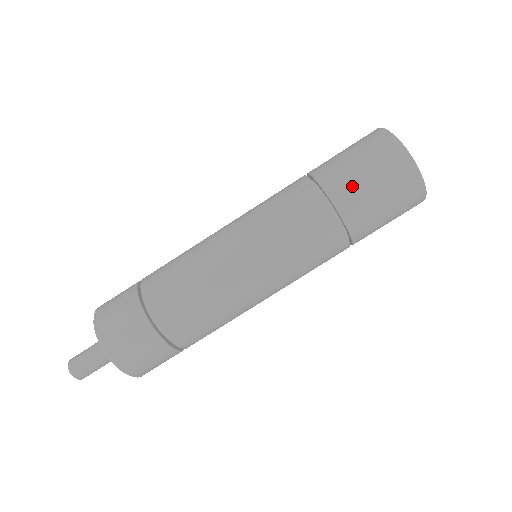
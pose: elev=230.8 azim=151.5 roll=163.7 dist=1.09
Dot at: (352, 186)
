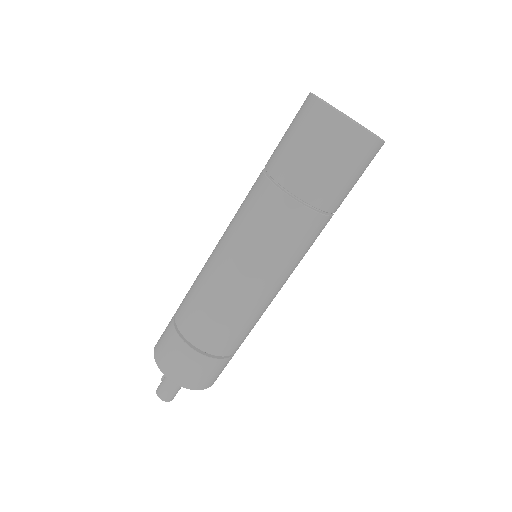
Dot at: (316, 179)
